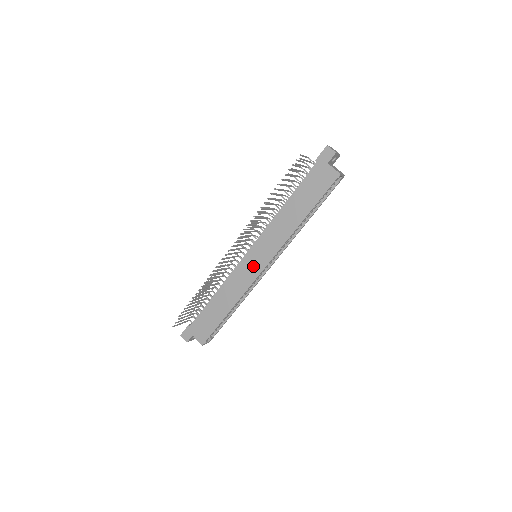
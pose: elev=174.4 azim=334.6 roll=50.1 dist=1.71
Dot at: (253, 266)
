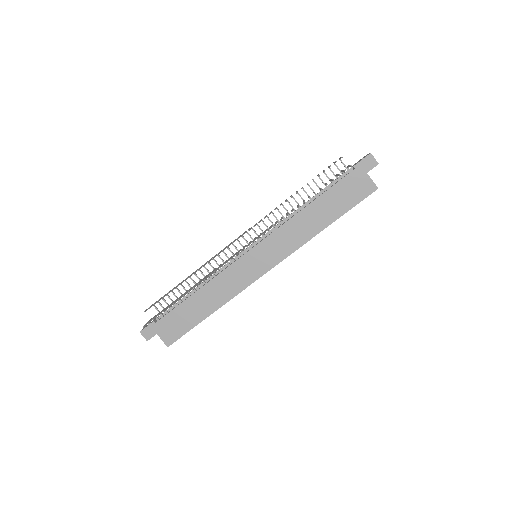
Dot at: (253, 268)
